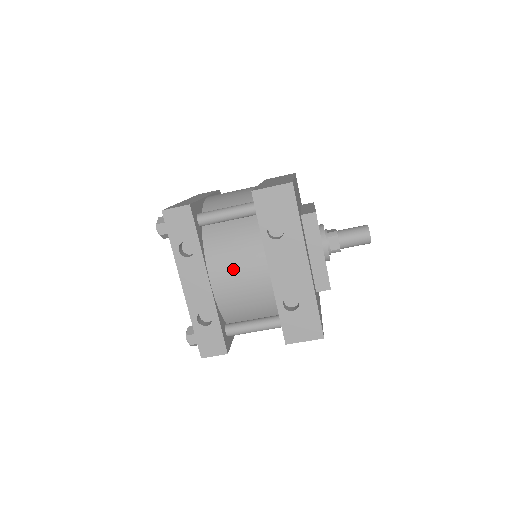
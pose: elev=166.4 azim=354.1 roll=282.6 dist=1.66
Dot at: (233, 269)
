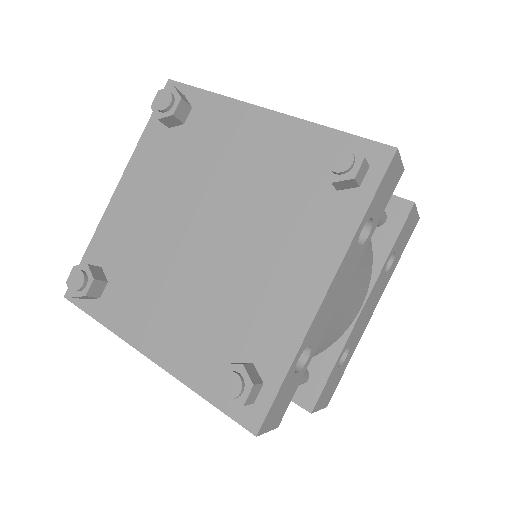
Dot at: (355, 290)
